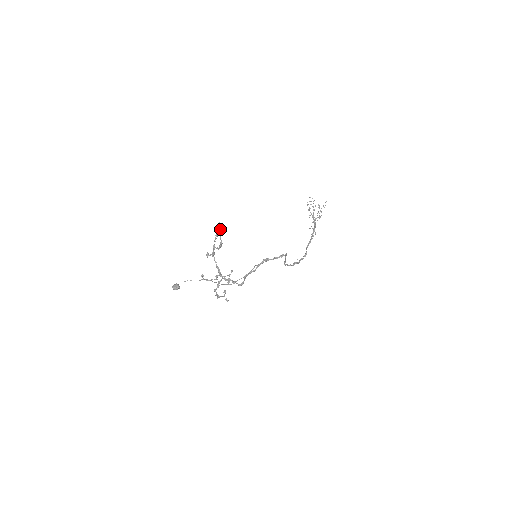
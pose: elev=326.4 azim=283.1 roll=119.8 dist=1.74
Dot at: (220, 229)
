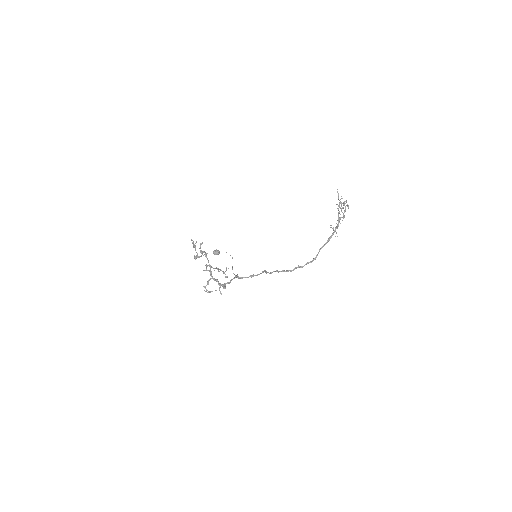
Dot at: (194, 245)
